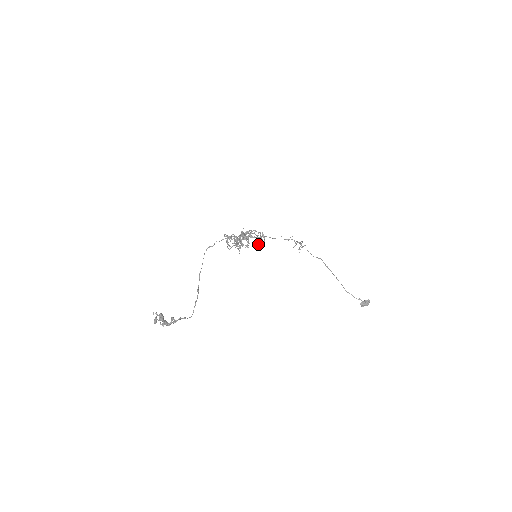
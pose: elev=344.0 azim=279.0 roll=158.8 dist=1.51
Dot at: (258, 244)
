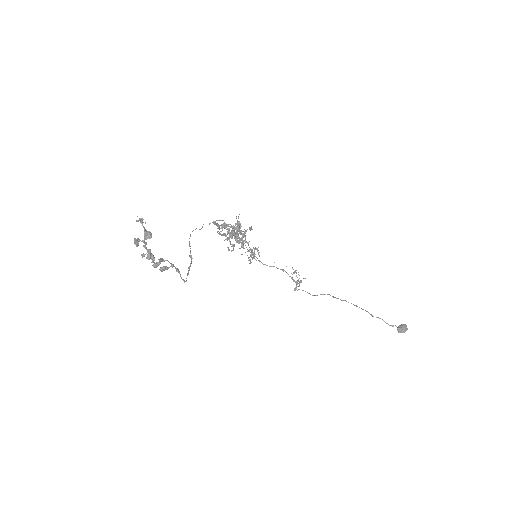
Dot at: occluded
